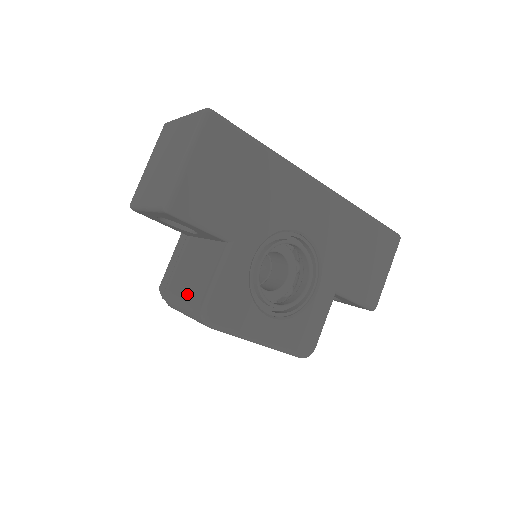
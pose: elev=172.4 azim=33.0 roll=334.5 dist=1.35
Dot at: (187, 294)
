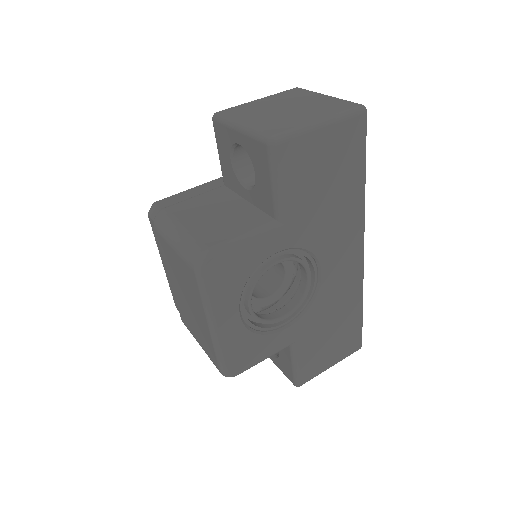
Dot at: (195, 228)
